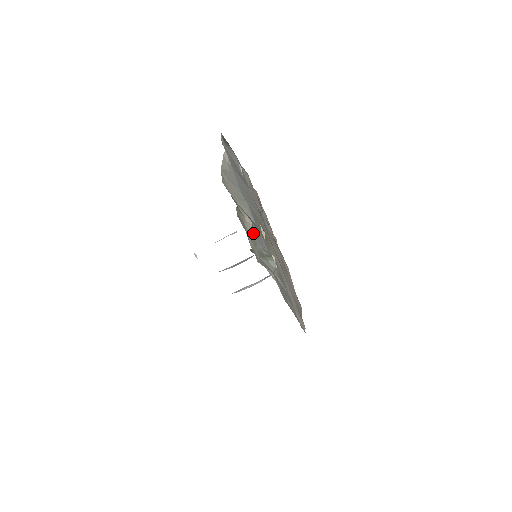
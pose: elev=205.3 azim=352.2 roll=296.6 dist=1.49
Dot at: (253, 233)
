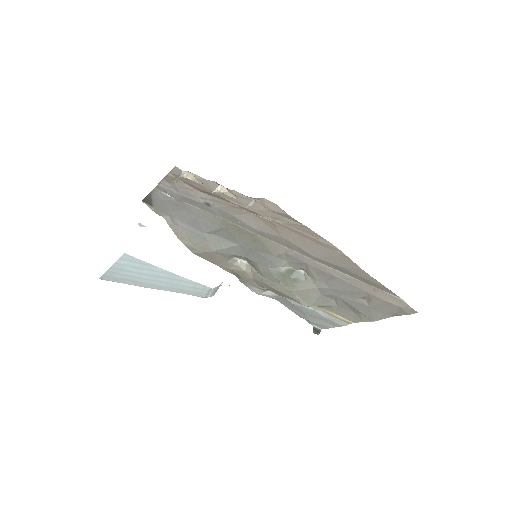
Dot at: (257, 268)
